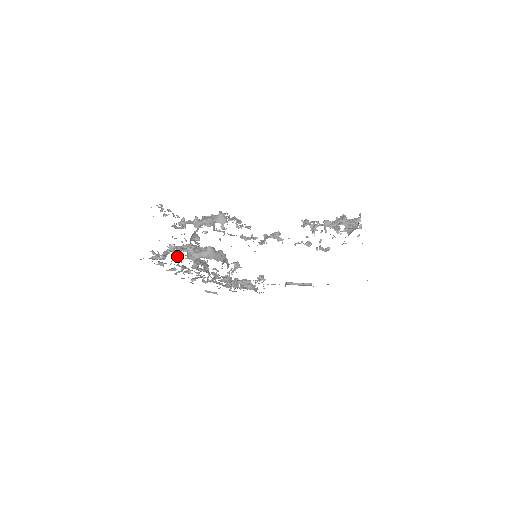
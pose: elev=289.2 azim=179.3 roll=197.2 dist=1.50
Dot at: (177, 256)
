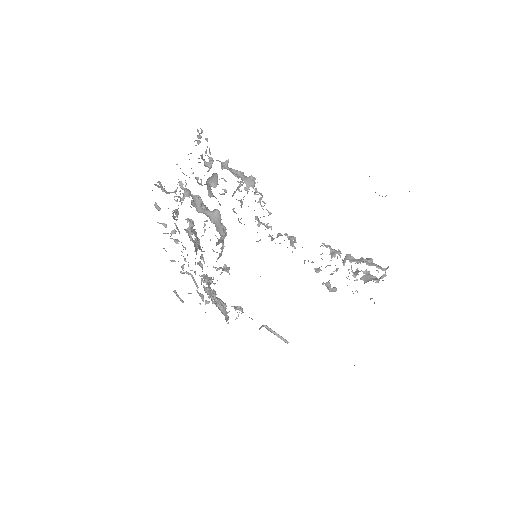
Dot at: (178, 211)
